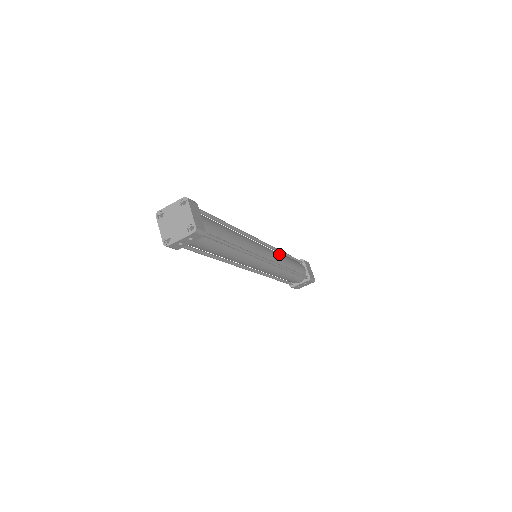
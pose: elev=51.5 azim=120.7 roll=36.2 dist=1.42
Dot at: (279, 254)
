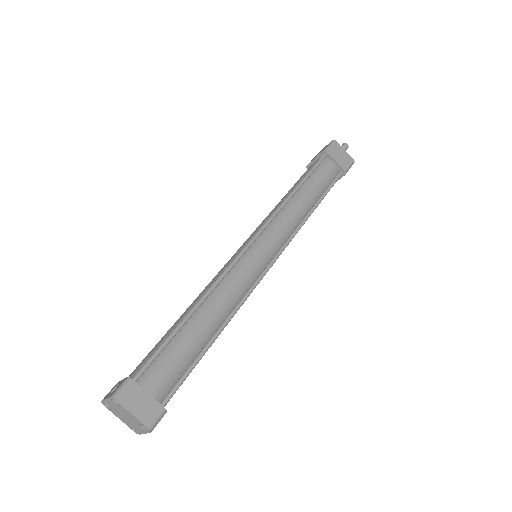
Dot at: (285, 214)
